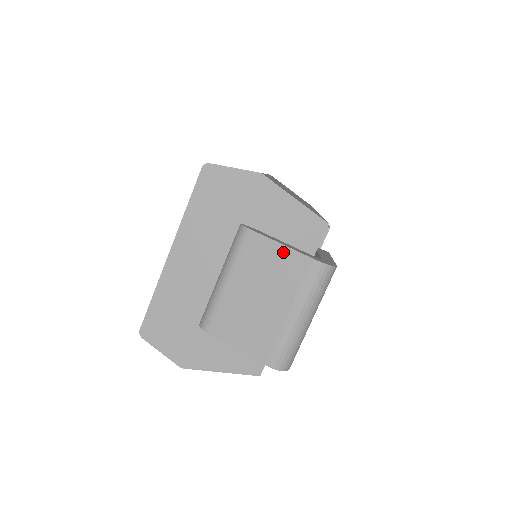
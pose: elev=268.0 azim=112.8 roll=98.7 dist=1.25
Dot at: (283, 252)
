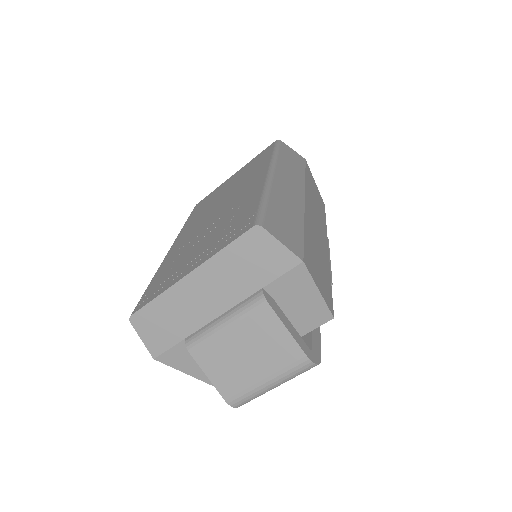
Dot at: (285, 336)
